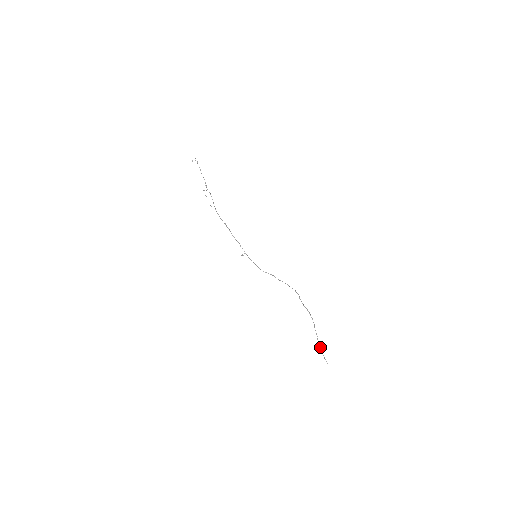
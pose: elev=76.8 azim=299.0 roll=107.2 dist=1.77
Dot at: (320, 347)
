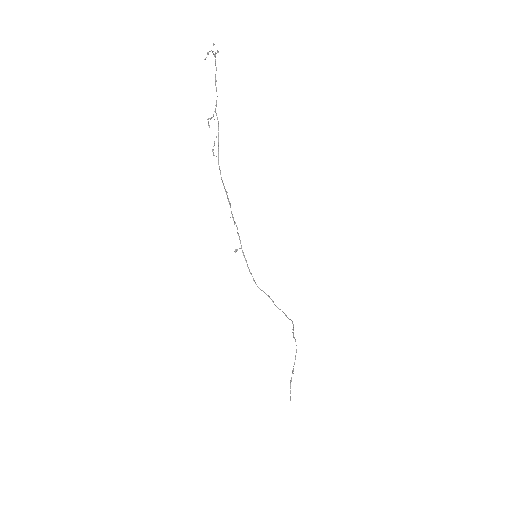
Dot at: occluded
